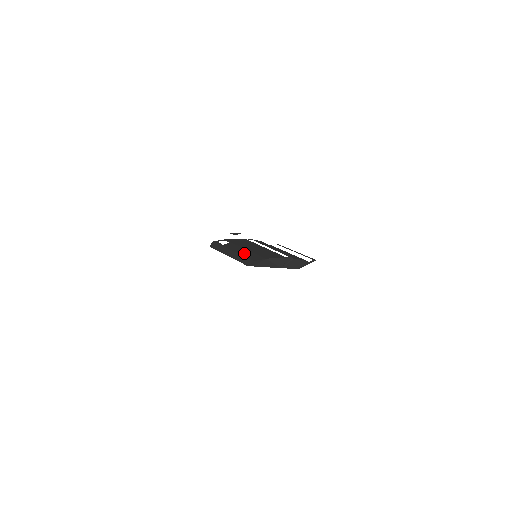
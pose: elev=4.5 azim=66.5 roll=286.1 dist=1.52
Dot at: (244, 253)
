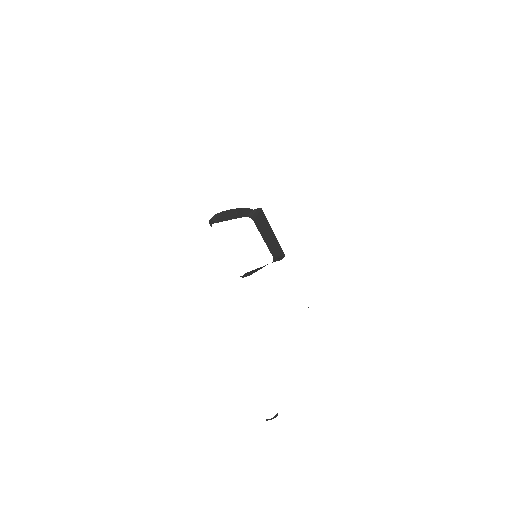
Dot at: occluded
